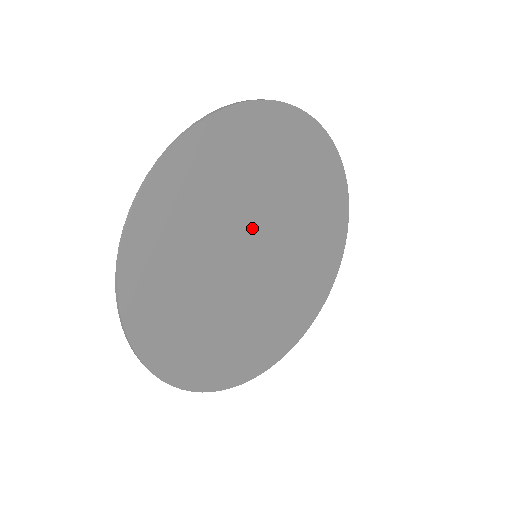
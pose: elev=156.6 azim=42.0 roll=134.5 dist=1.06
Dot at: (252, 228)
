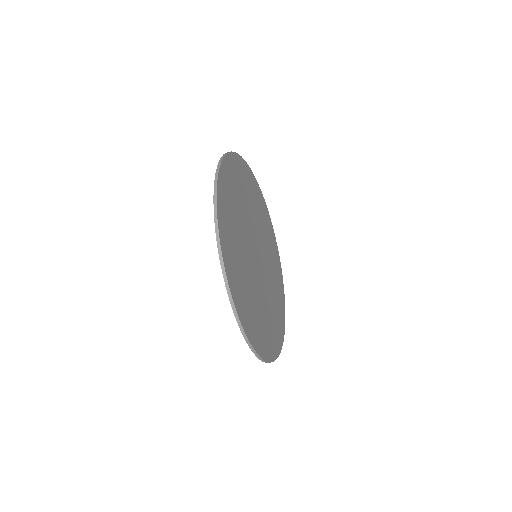
Dot at: (252, 233)
